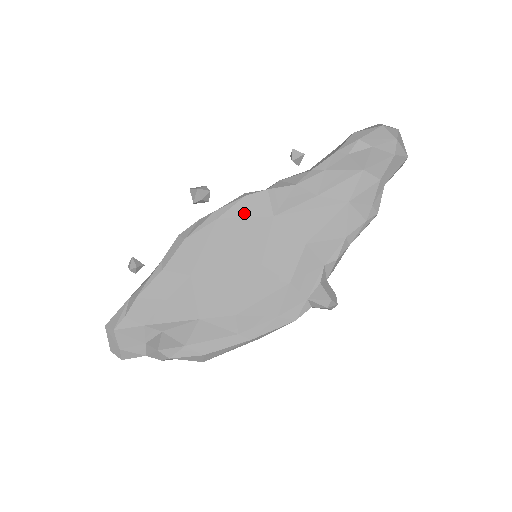
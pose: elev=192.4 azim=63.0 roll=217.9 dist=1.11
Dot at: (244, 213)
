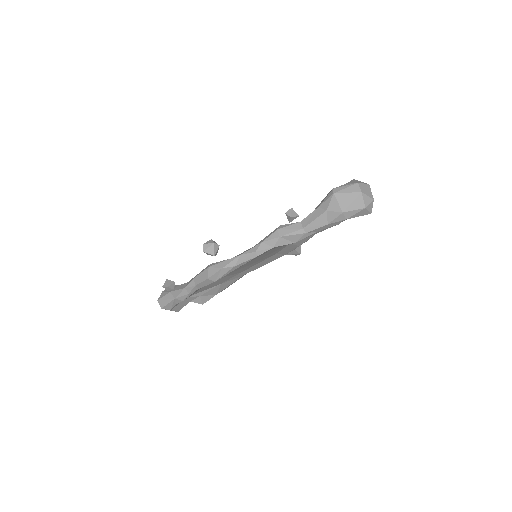
Dot at: occluded
